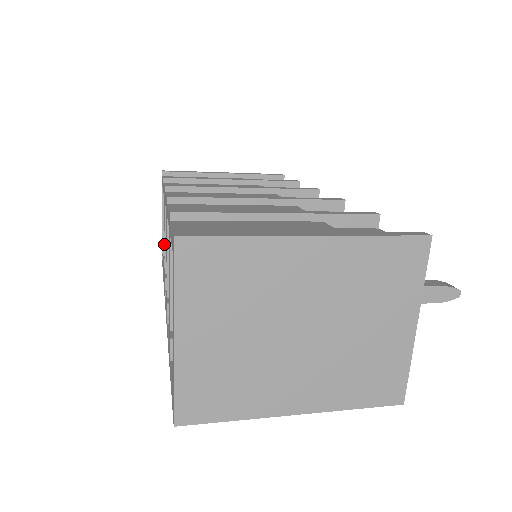
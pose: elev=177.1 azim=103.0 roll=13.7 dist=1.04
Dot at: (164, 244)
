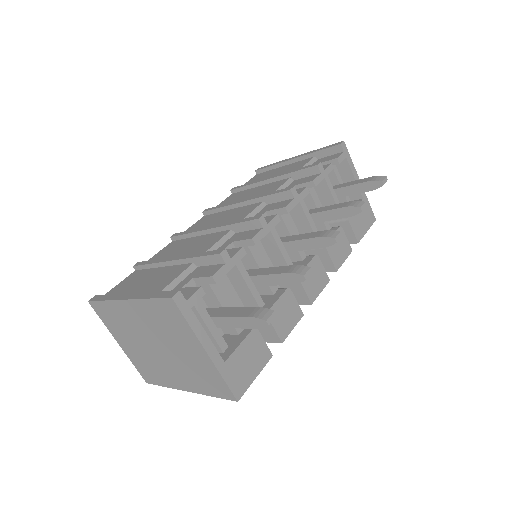
Dot at: occluded
